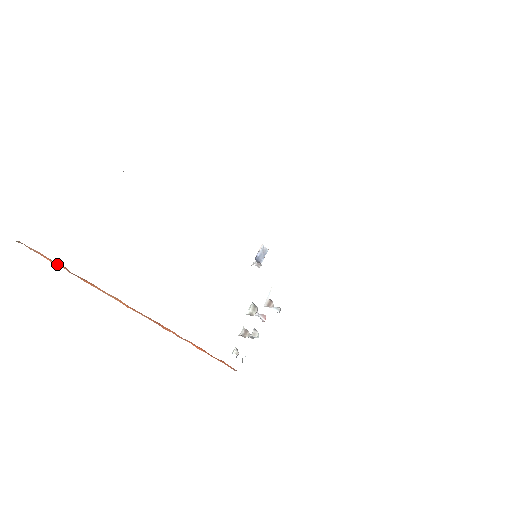
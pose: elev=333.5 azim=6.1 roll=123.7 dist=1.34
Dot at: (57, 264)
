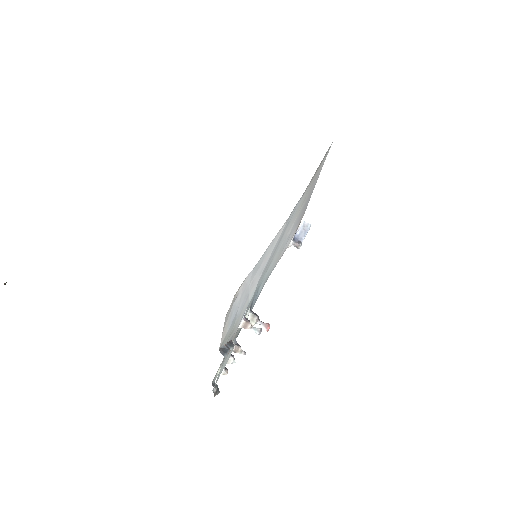
Dot at: occluded
